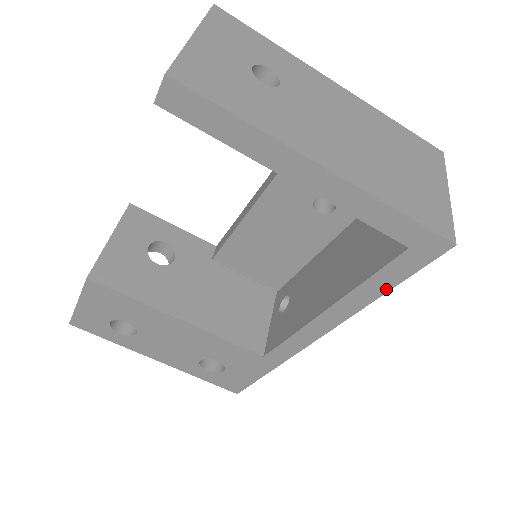
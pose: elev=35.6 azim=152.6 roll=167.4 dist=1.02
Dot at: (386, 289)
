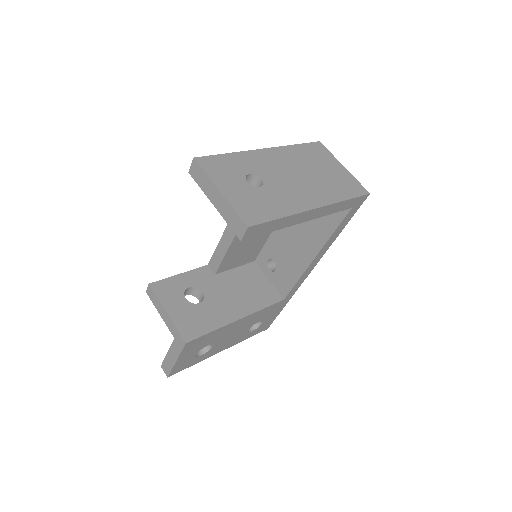
Dot at: (343, 228)
